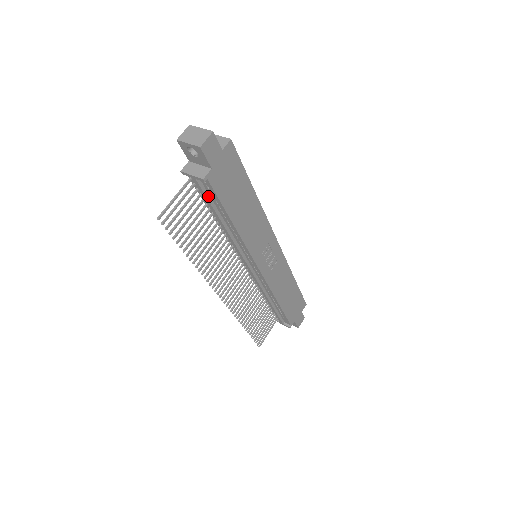
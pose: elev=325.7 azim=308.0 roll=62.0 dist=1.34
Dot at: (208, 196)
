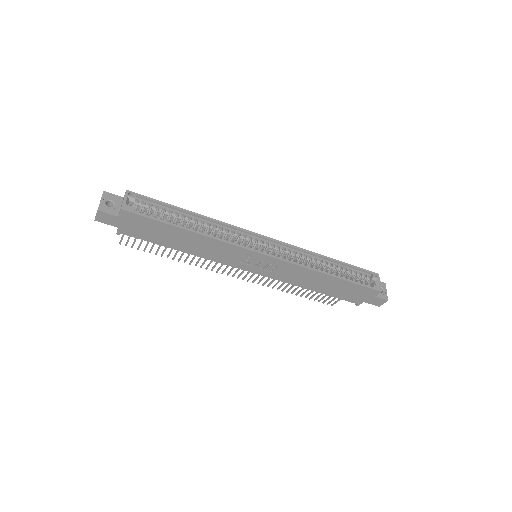
Dot at: occluded
